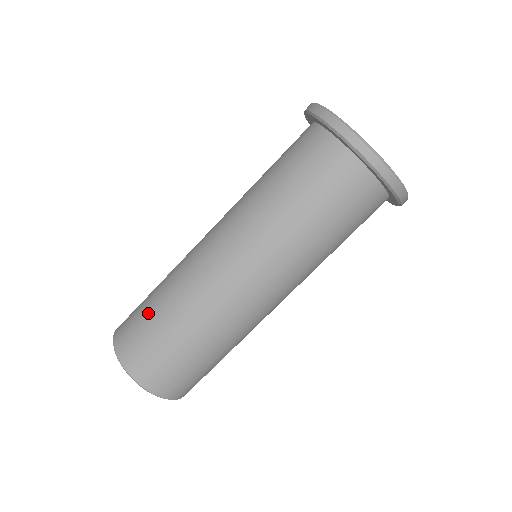
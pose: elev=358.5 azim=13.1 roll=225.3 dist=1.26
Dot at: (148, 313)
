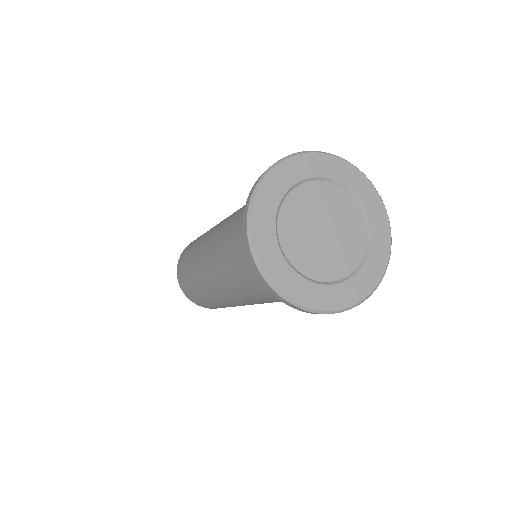
Dot at: (194, 242)
